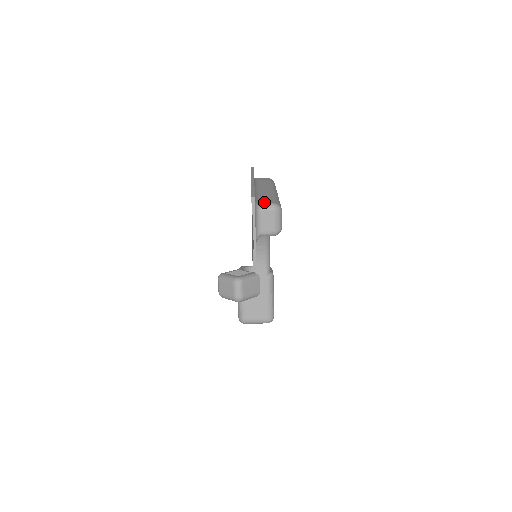
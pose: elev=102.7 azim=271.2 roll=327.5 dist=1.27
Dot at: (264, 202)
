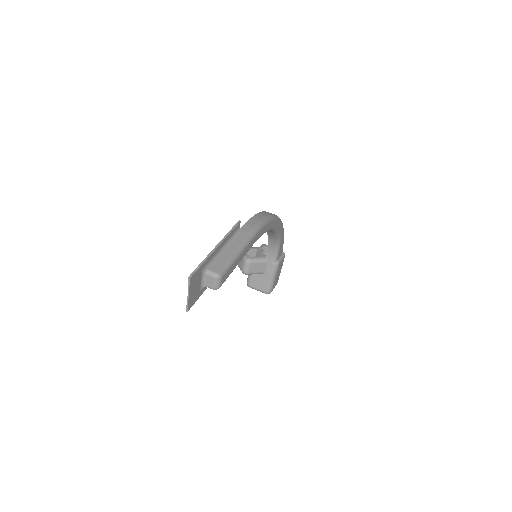
Dot at: (212, 269)
